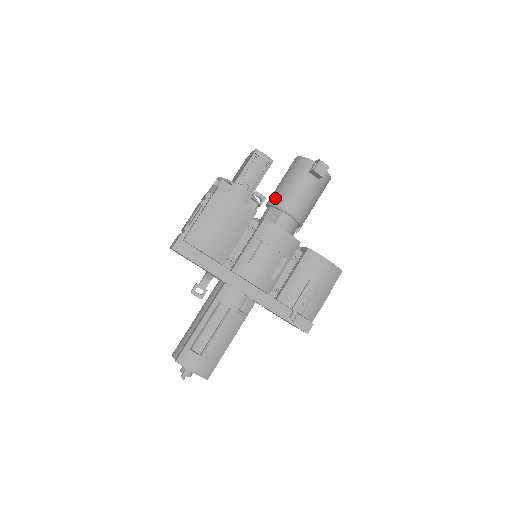
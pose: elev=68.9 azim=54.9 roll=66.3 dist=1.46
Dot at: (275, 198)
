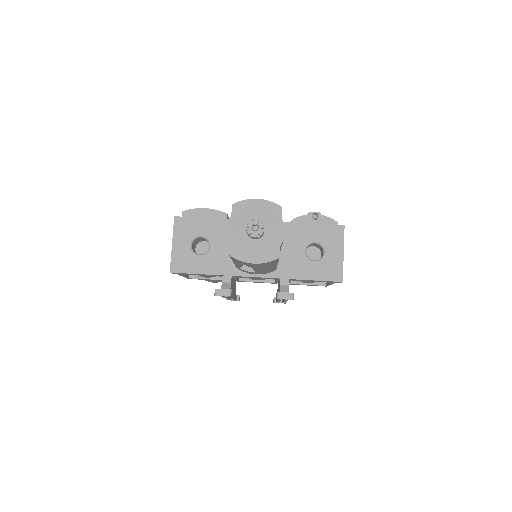
Dot at: occluded
